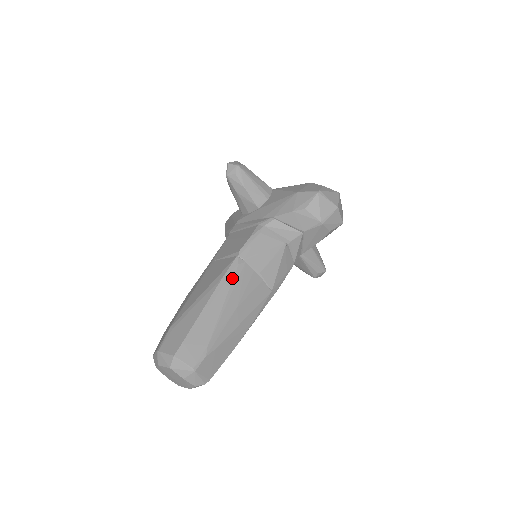
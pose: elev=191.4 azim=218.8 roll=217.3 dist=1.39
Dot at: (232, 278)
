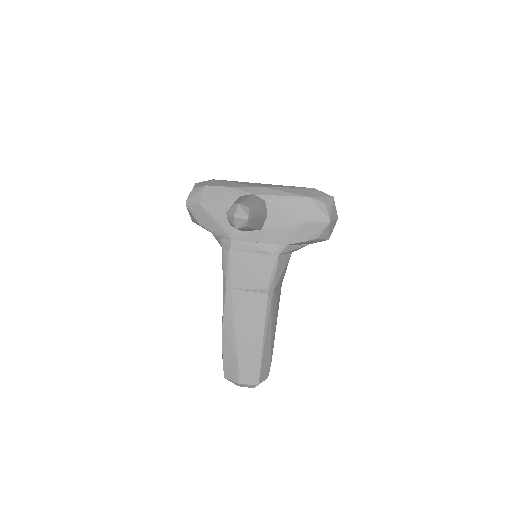
Dot at: (271, 312)
